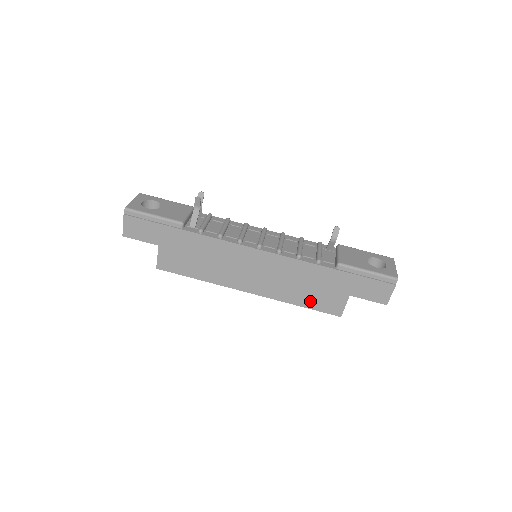
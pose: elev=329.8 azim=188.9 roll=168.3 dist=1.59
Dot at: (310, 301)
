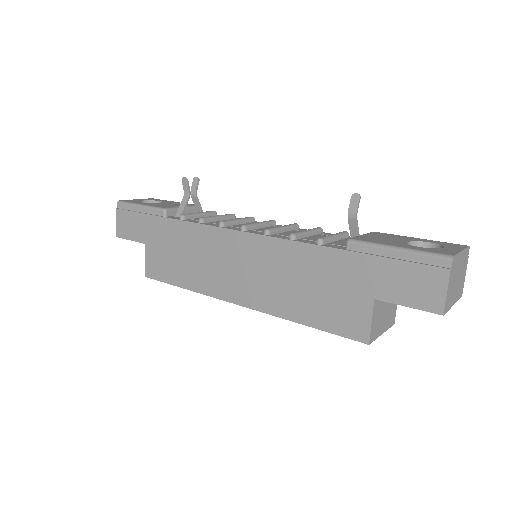
Dot at: (317, 314)
